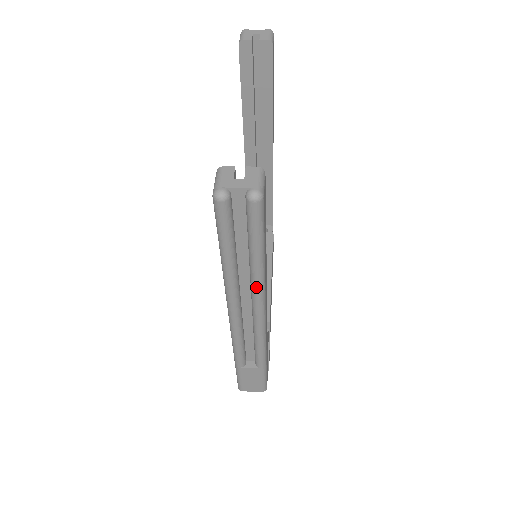
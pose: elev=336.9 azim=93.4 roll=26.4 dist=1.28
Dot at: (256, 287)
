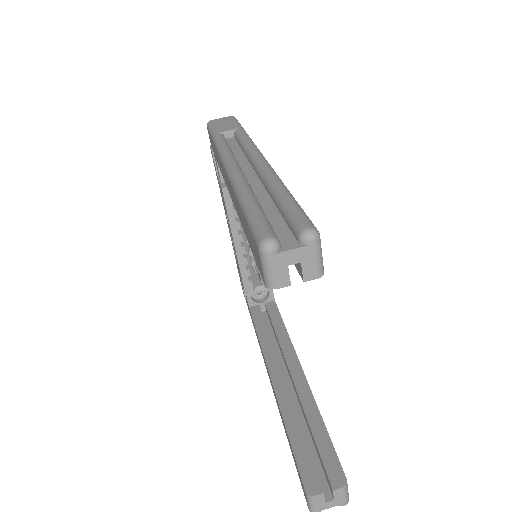
Dot at: occluded
